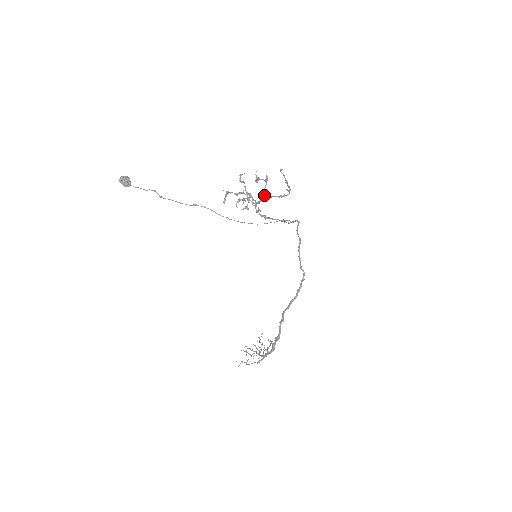
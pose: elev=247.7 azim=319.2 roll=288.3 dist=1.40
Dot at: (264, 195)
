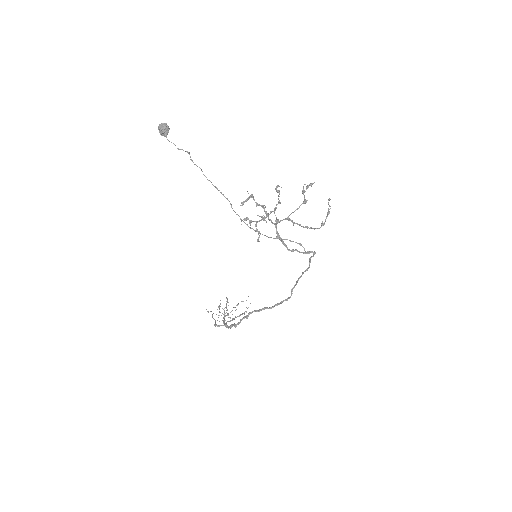
Dot at: (287, 219)
